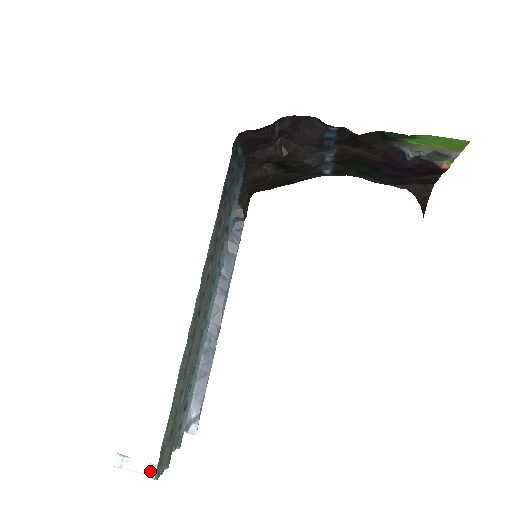
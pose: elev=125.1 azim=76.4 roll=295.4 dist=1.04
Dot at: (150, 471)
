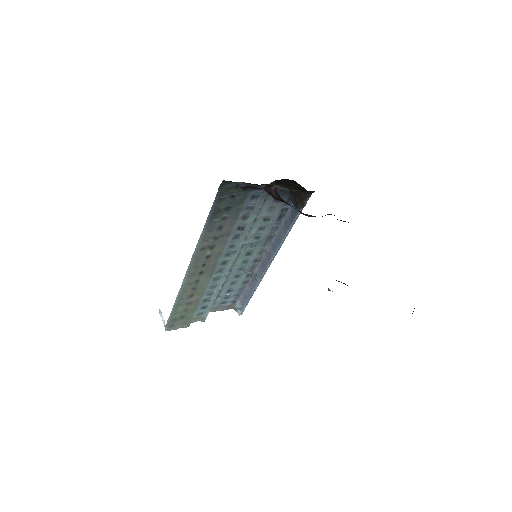
Dot at: occluded
